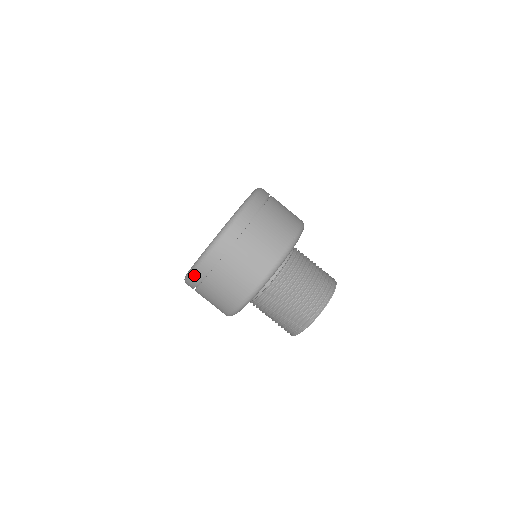
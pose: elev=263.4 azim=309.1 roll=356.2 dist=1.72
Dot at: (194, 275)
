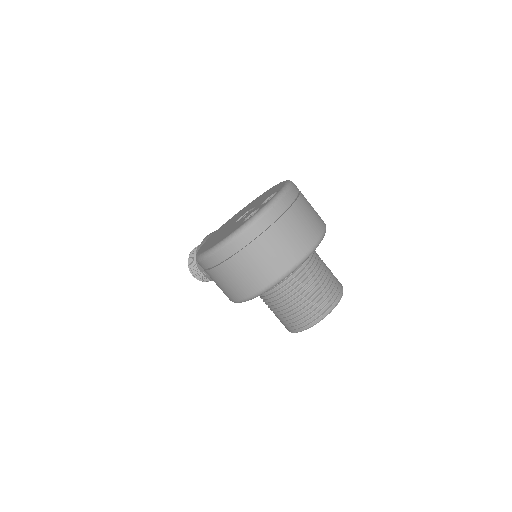
Dot at: (241, 236)
